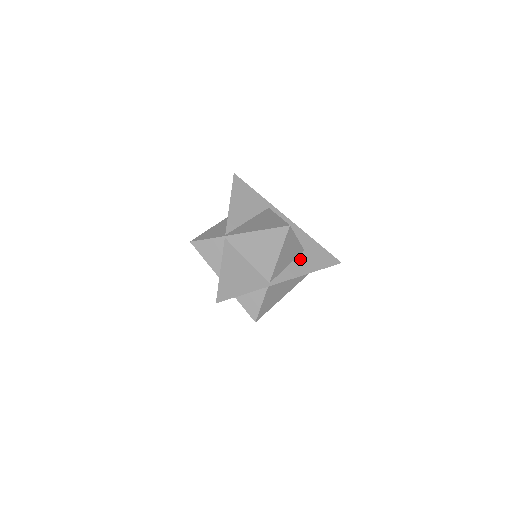
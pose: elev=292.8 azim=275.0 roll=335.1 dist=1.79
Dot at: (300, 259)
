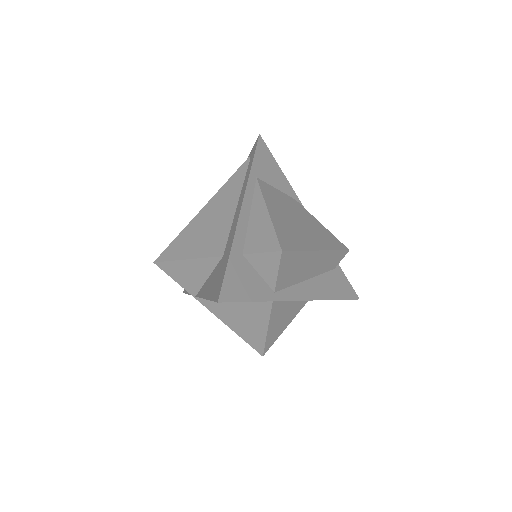
Dot at: occluded
